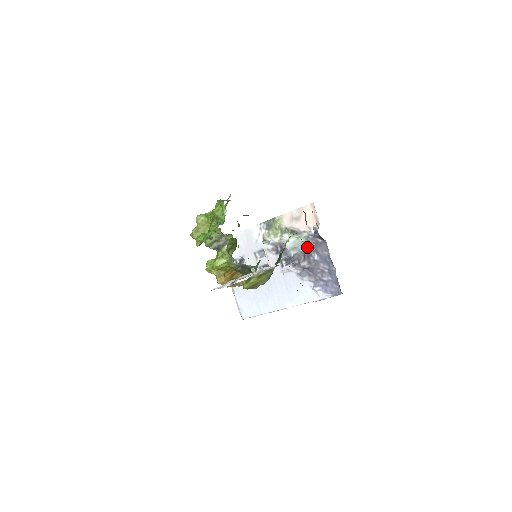
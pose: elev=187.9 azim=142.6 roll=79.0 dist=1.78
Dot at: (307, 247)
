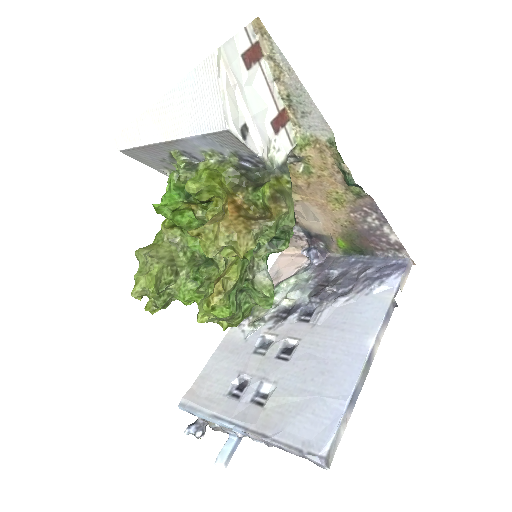
Dot at: (315, 277)
